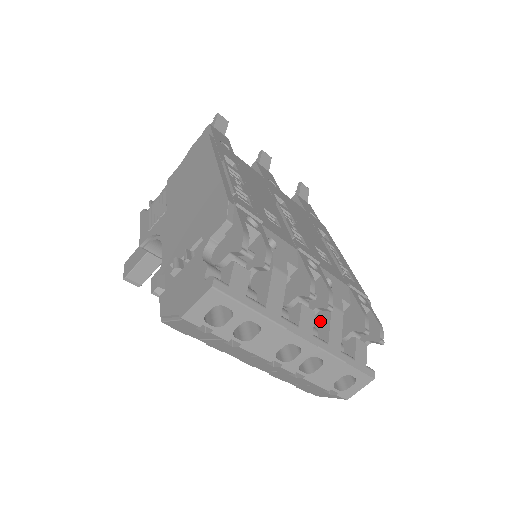
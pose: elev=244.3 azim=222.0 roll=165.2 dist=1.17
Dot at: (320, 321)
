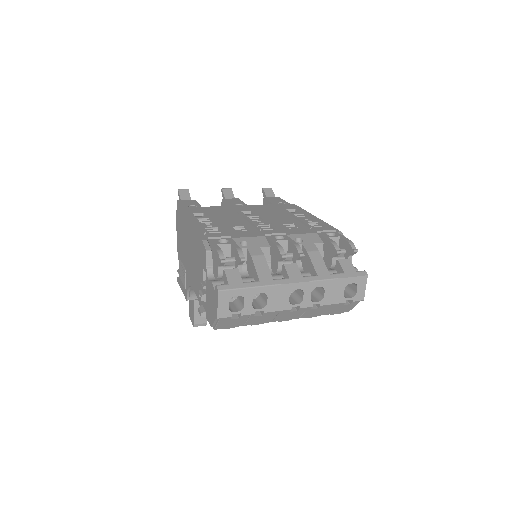
Dot at: (308, 266)
